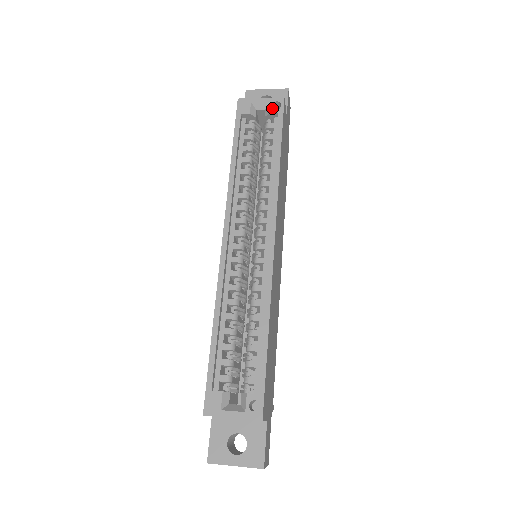
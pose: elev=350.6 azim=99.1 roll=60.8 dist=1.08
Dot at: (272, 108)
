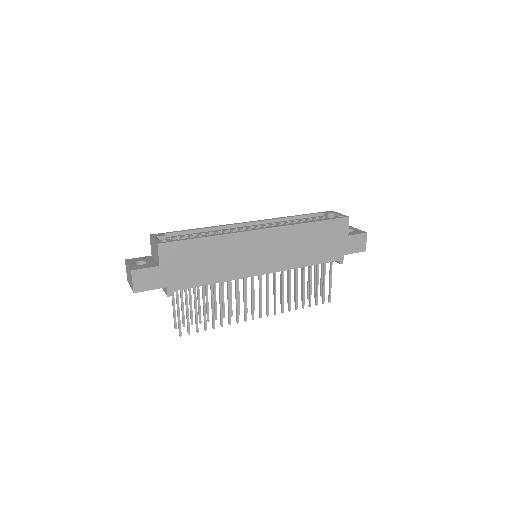
Dot at: (338, 216)
